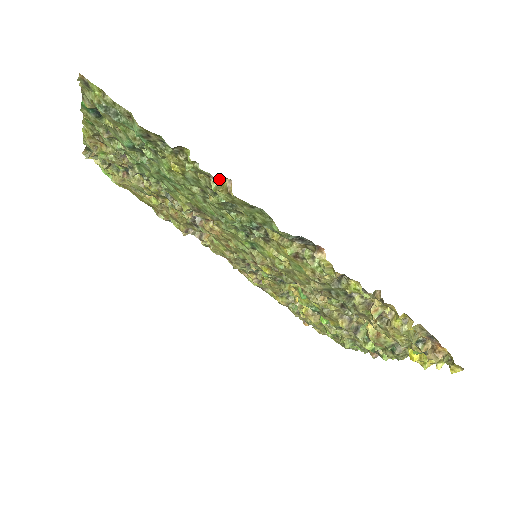
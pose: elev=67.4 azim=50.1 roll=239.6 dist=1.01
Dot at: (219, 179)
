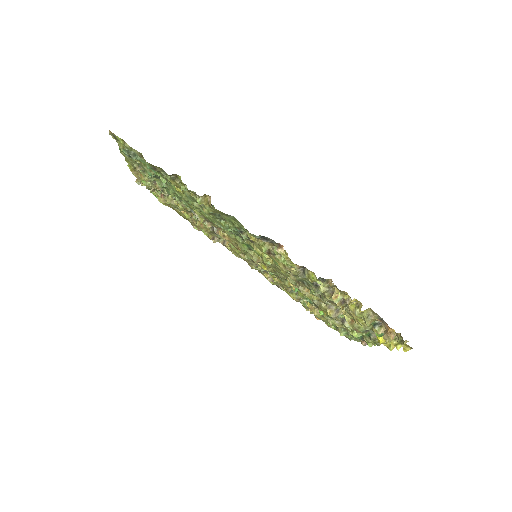
Dot at: (202, 196)
